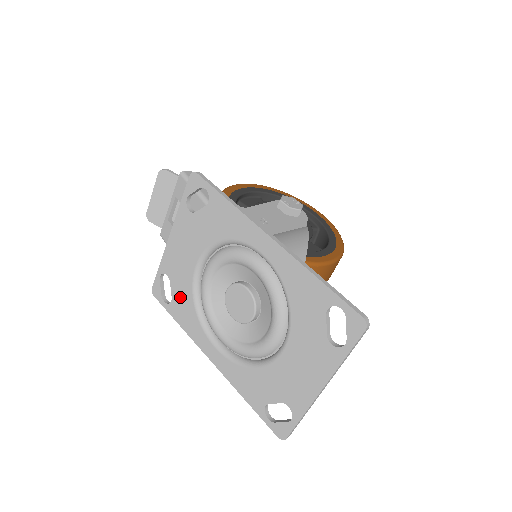
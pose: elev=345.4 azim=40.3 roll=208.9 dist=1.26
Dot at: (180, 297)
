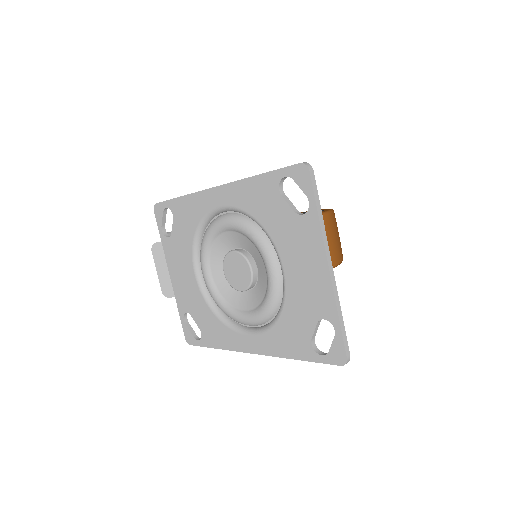
Dot at: (203, 320)
